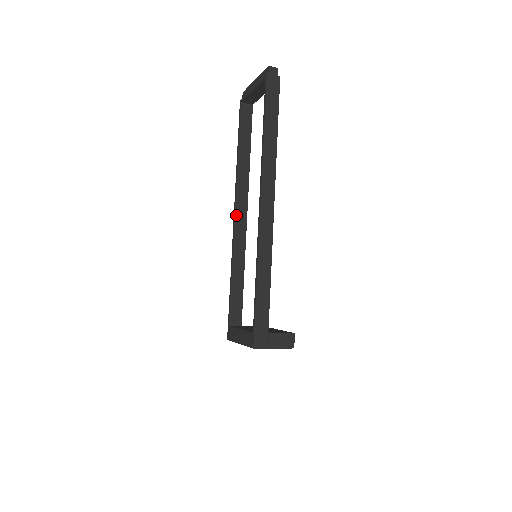
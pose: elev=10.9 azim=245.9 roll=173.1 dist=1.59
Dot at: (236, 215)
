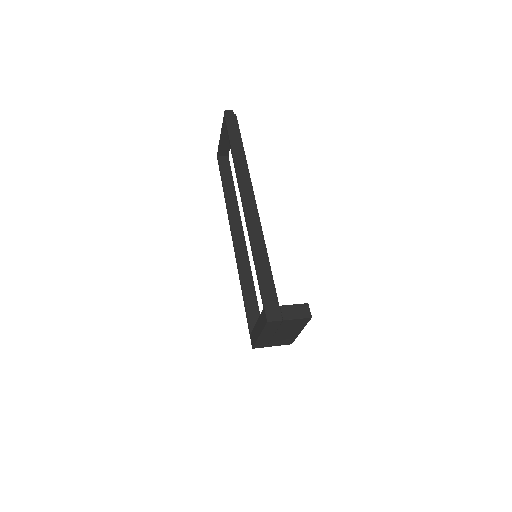
Dot at: (234, 237)
